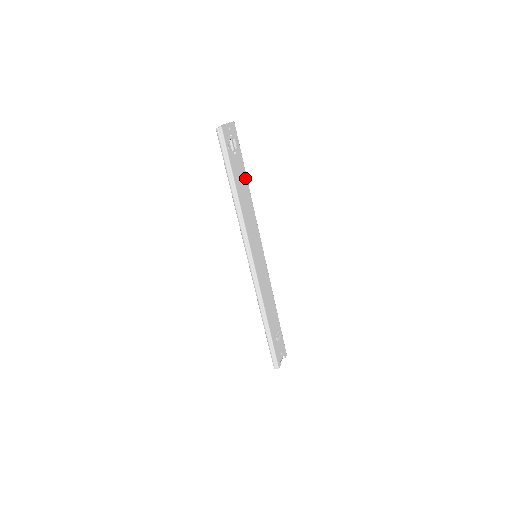
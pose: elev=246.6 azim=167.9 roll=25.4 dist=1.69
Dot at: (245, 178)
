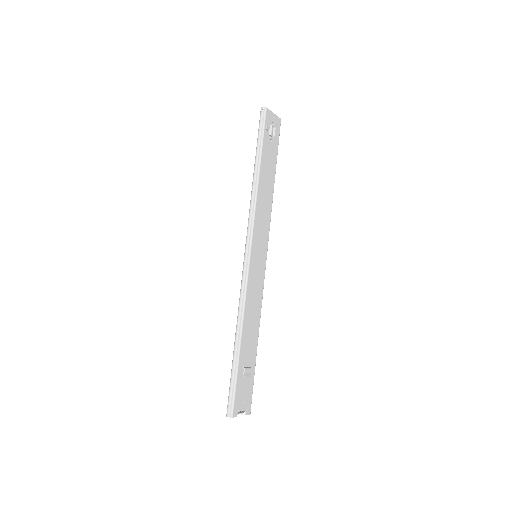
Dot at: (273, 172)
